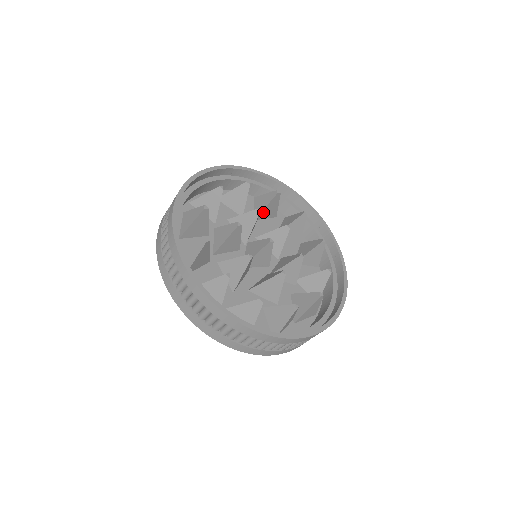
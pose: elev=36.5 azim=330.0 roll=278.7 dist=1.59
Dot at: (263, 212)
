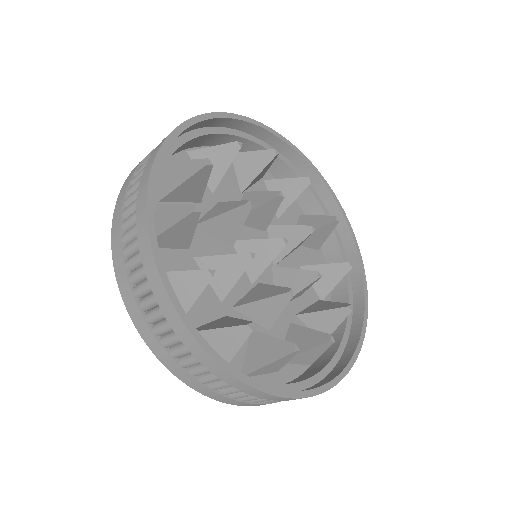
Dot at: (221, 177)
